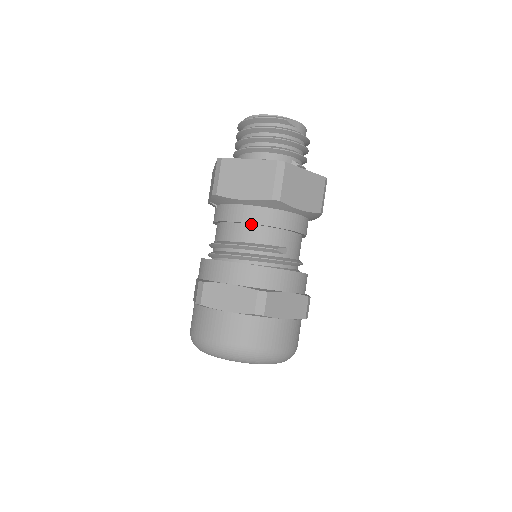
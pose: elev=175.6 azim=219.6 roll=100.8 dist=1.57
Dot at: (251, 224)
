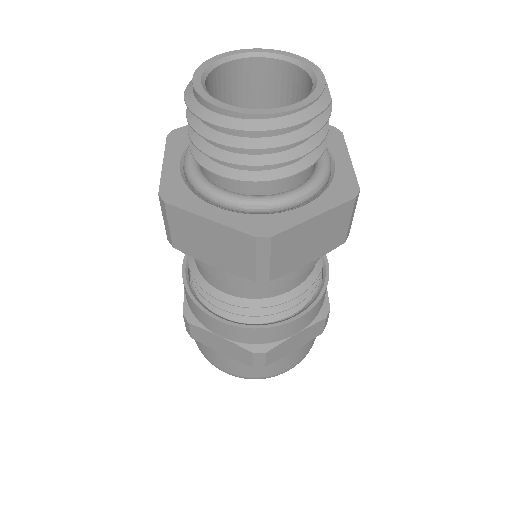
Dot at: occluded
